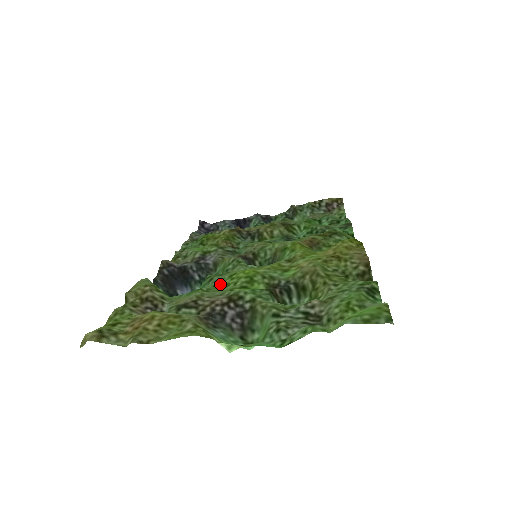
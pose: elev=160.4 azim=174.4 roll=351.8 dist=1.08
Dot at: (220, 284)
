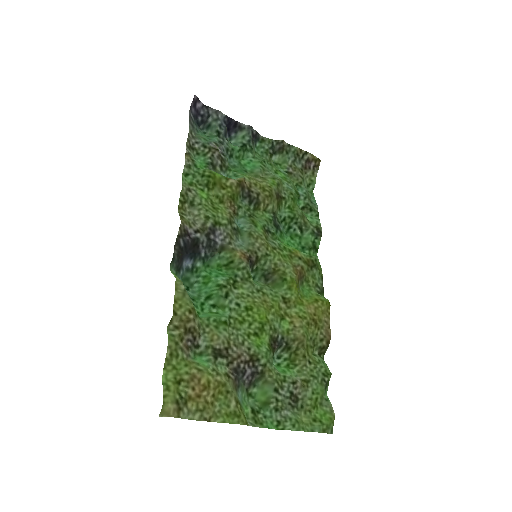
Dot at: (237, 313)
